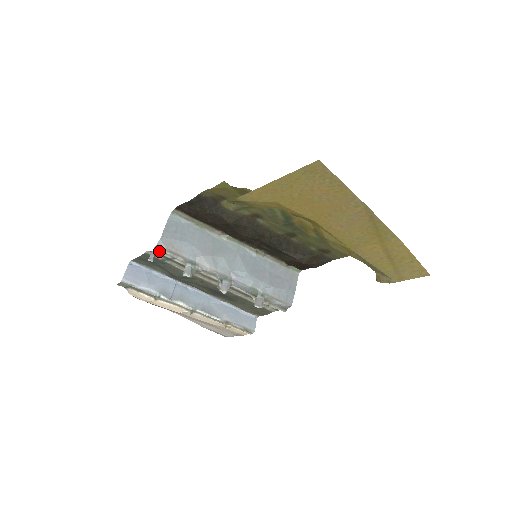
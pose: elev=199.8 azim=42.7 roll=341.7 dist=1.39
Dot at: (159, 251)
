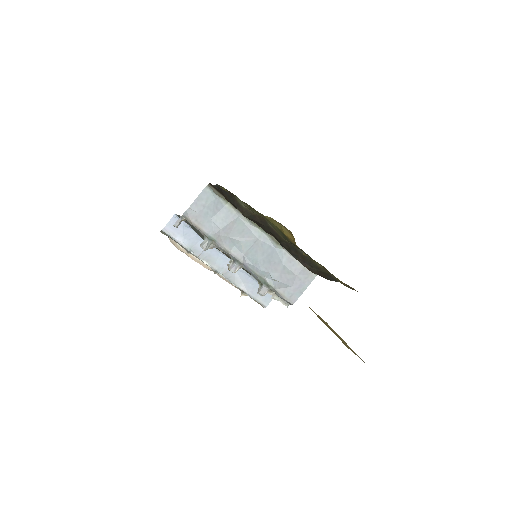
Dot at: (186, 219)
